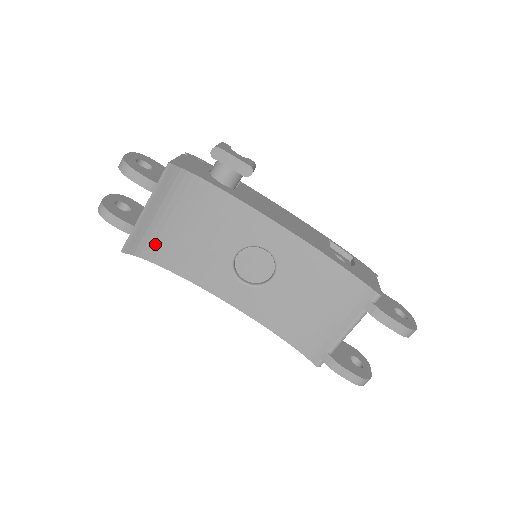
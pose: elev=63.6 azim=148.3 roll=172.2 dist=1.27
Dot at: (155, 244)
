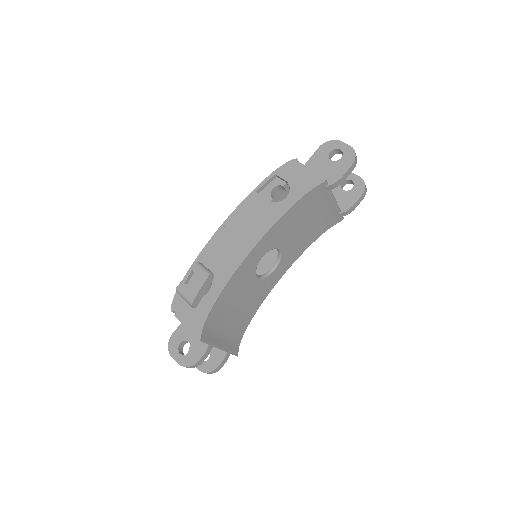
Dot at: (236, 333)
